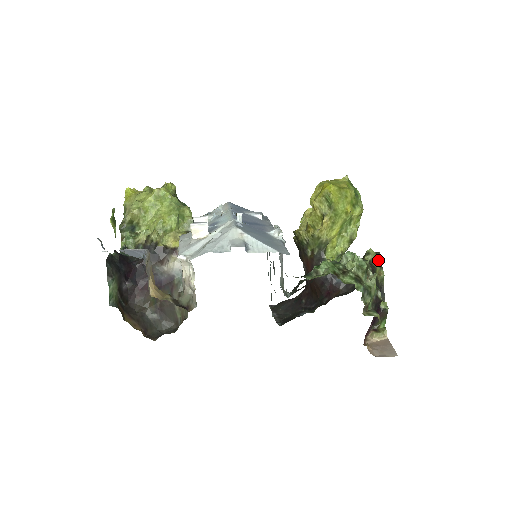
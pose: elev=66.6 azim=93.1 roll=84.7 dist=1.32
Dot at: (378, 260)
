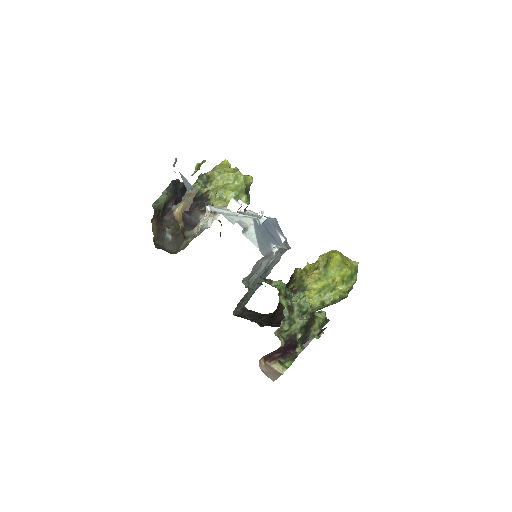
Dot at: (323, 322)
